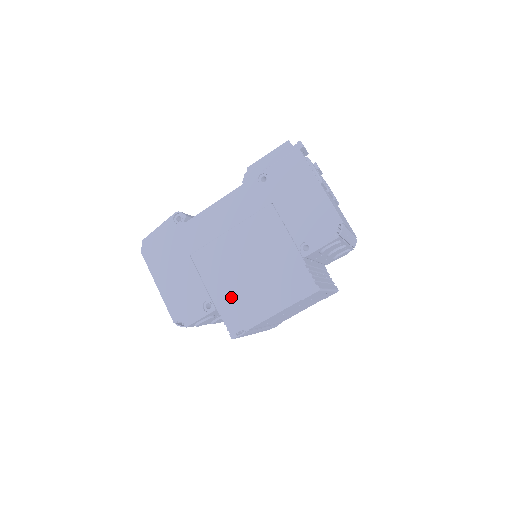
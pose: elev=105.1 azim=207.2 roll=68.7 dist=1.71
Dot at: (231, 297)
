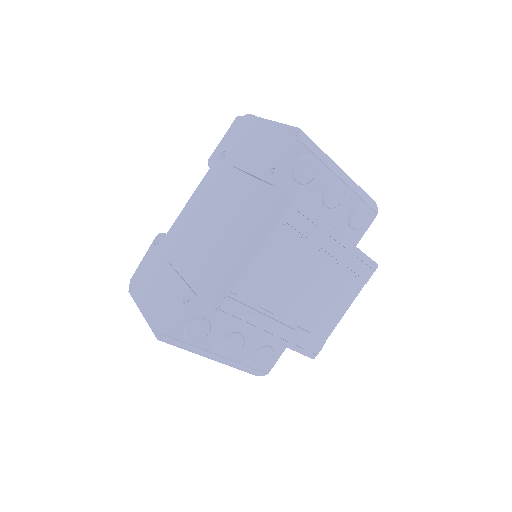
Dot at: (208, 271)
